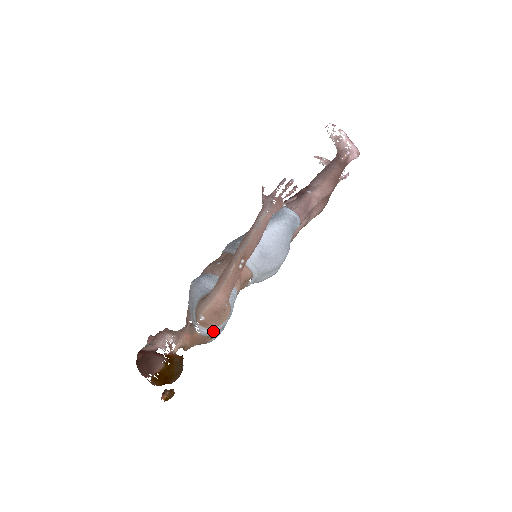
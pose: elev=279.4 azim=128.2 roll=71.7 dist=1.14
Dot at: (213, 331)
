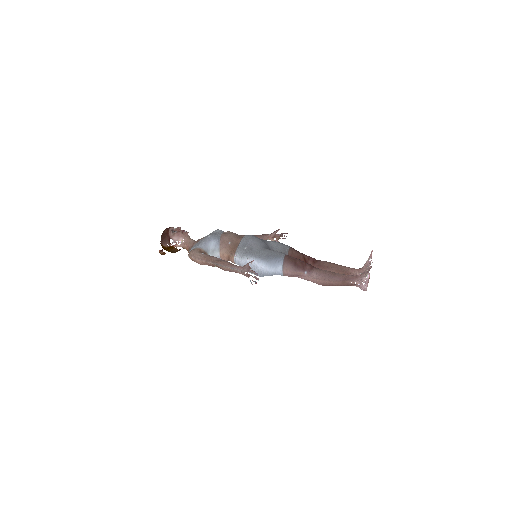
Dot at: occluded
